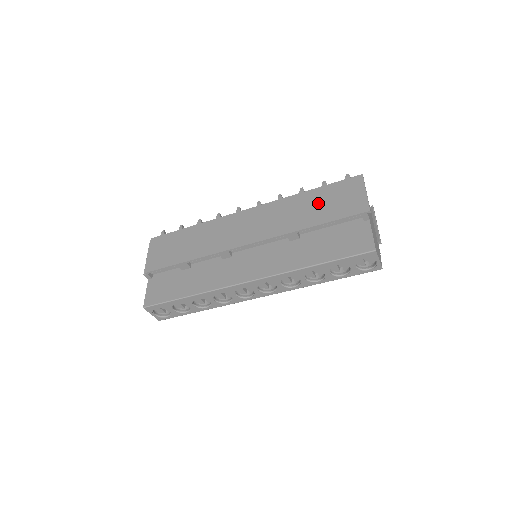
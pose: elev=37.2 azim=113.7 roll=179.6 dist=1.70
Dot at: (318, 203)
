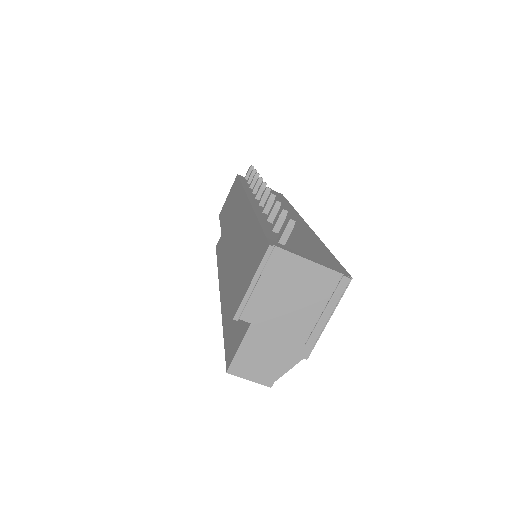
Dot at: (245, 251)
